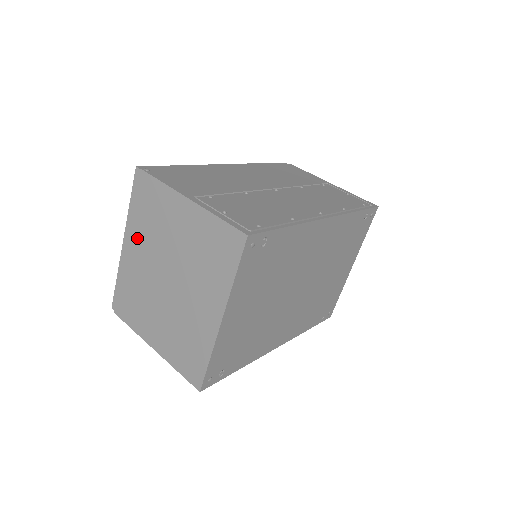
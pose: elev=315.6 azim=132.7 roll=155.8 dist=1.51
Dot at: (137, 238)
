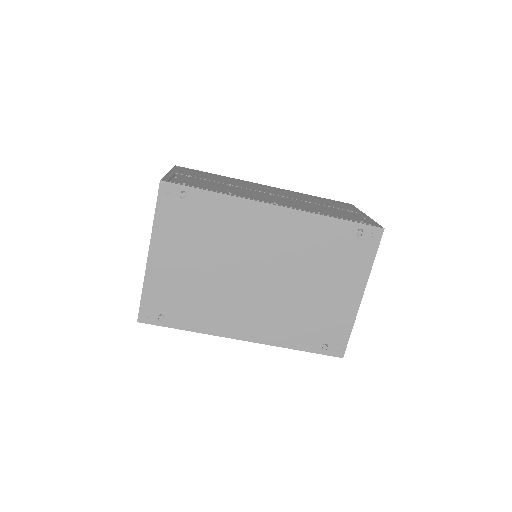
Dot at: occluded
